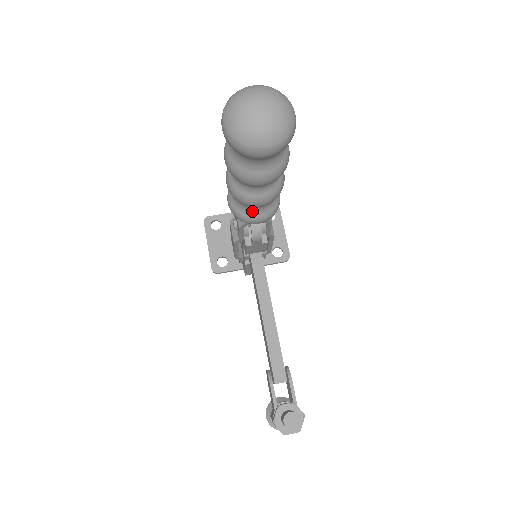
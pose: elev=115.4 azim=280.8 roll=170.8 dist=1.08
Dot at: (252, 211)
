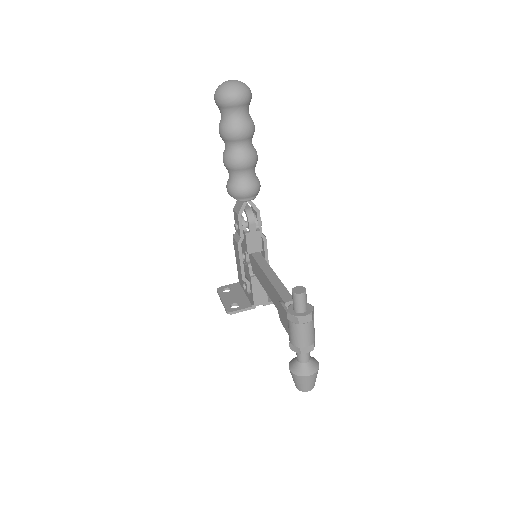
Dot at: (242, 180)
